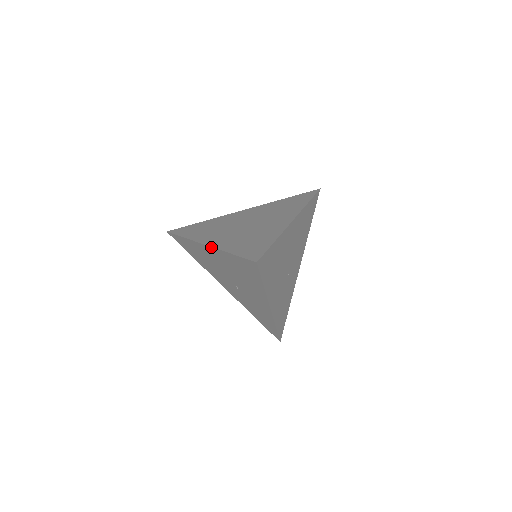
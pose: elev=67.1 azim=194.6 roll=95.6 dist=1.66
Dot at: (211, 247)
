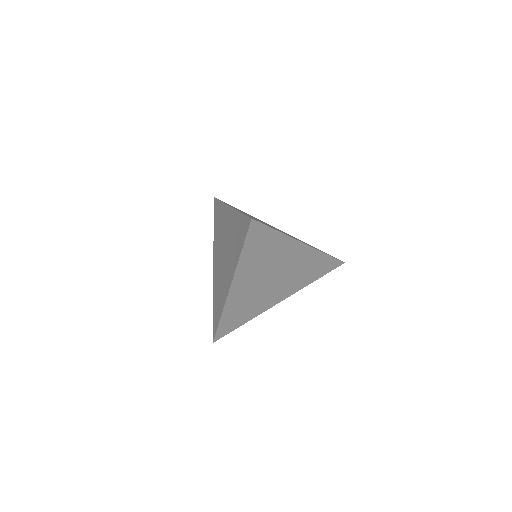
Dot at: (213, 278)
